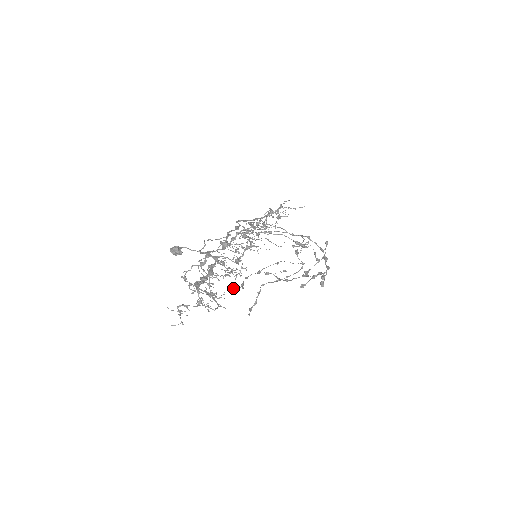
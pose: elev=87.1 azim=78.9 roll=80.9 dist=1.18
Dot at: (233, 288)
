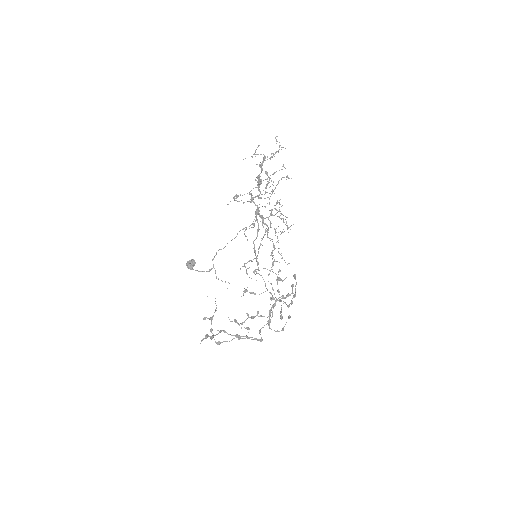
Dot at: occluded
